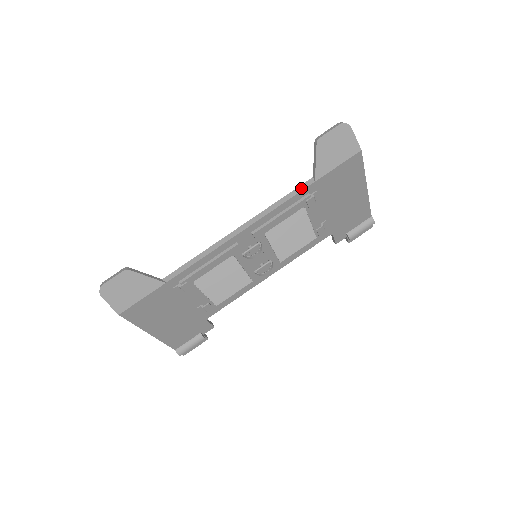
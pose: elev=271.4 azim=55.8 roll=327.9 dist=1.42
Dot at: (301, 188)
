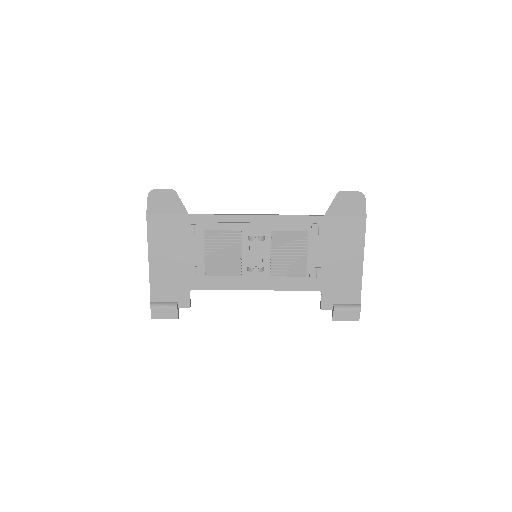
Dot at: (313, 215)
